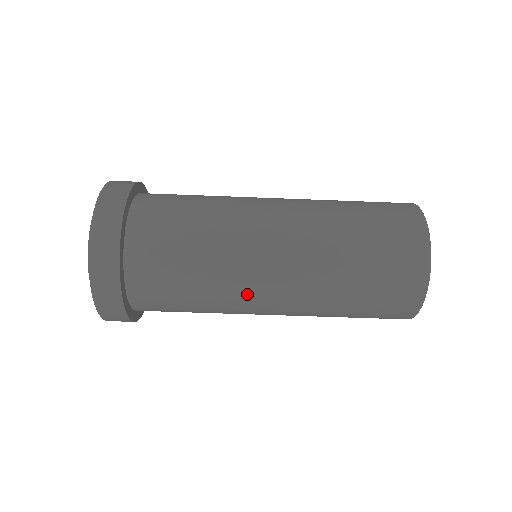
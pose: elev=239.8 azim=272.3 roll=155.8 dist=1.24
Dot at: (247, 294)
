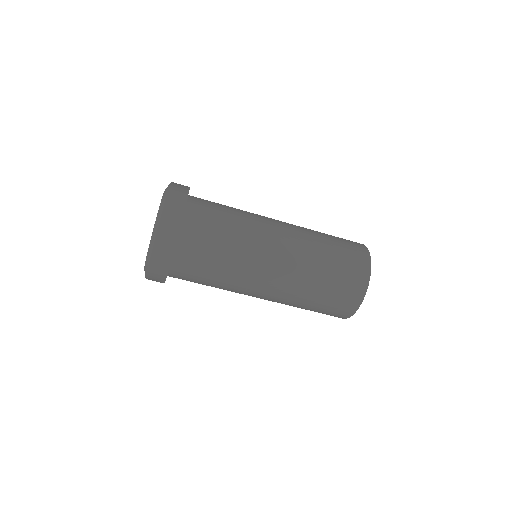
Dot at: (243, 293)
